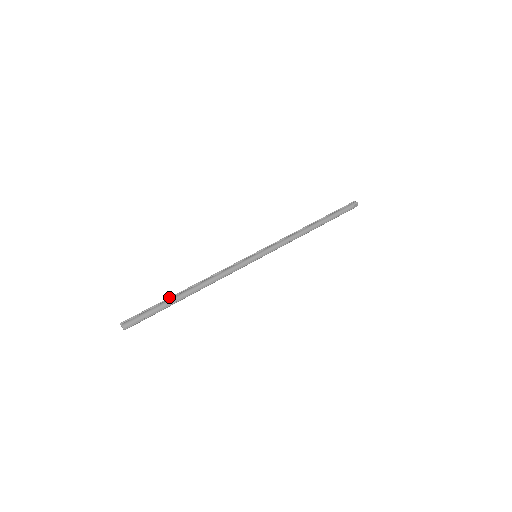
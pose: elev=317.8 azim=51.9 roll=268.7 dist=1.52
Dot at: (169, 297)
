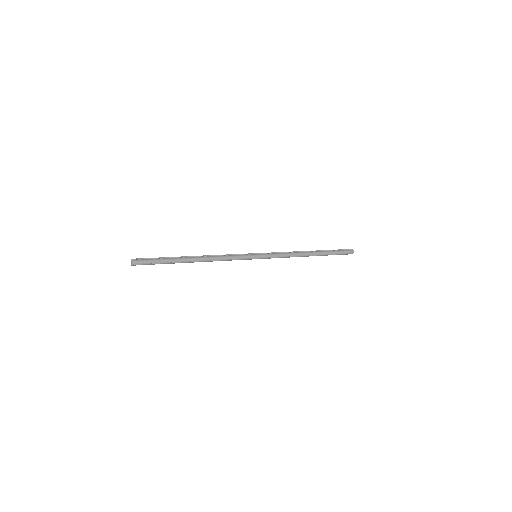
Dot at: occluded
